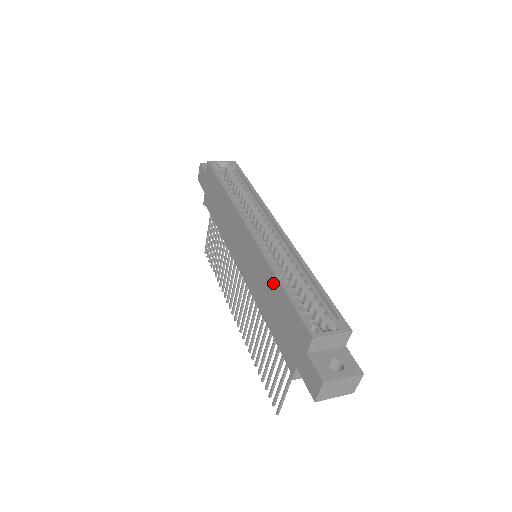
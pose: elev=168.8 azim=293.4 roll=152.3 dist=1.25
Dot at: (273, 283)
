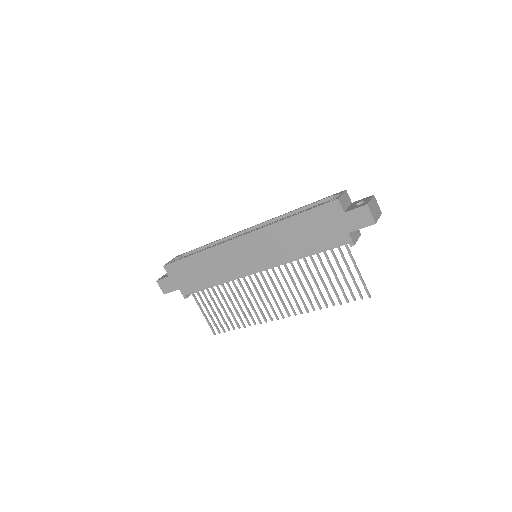
Dot at: (287, 226)
